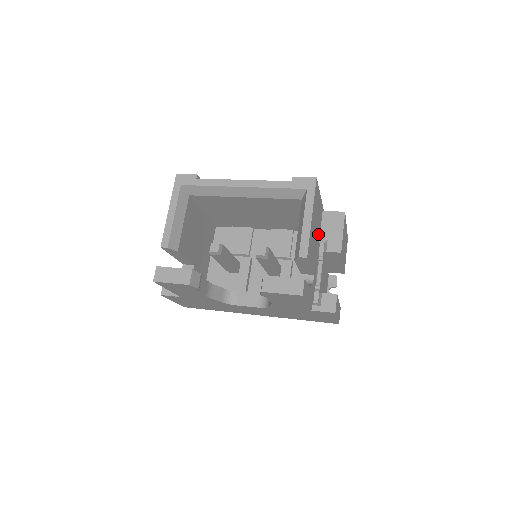
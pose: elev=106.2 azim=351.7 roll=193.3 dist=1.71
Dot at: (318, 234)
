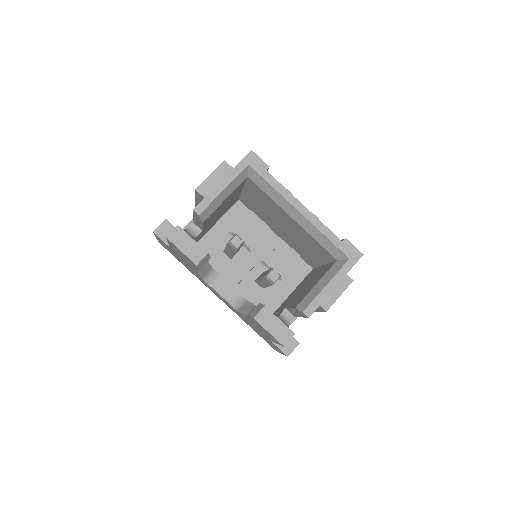
Dot at: occluded
